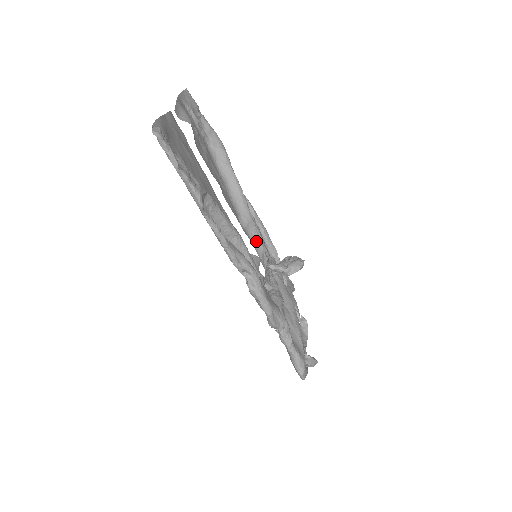
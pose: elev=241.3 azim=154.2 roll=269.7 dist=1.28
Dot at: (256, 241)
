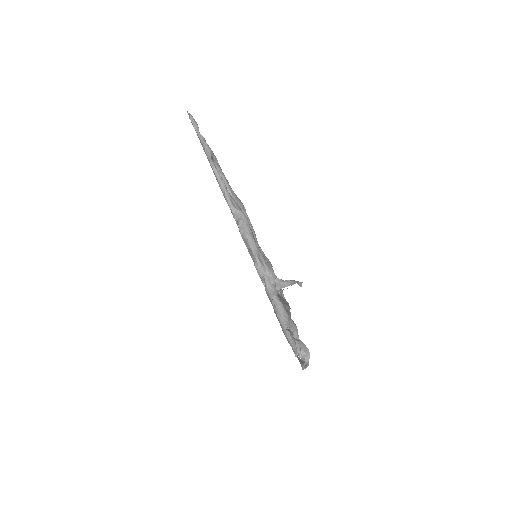
Dot at: occluded
